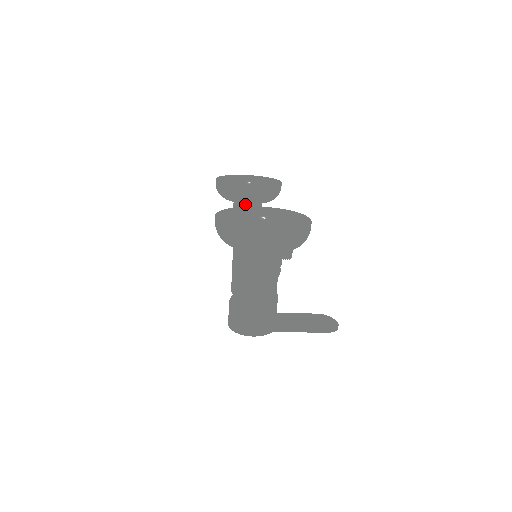
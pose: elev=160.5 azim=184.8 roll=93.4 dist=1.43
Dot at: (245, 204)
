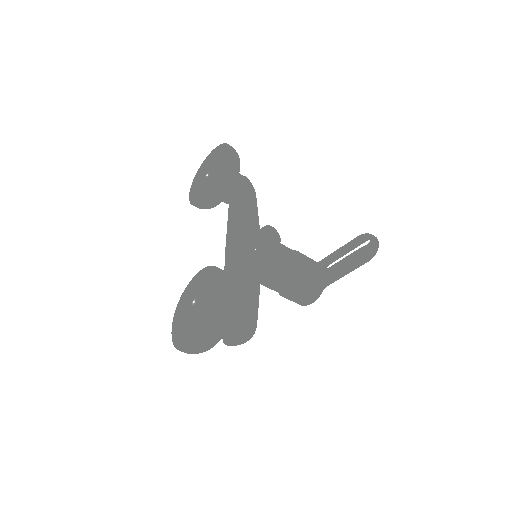
Dot at: occluded
